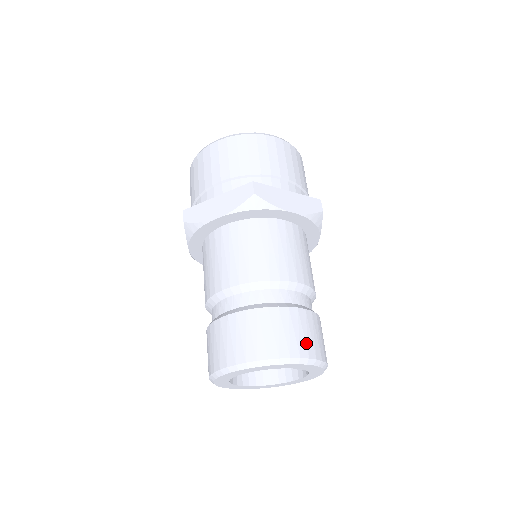
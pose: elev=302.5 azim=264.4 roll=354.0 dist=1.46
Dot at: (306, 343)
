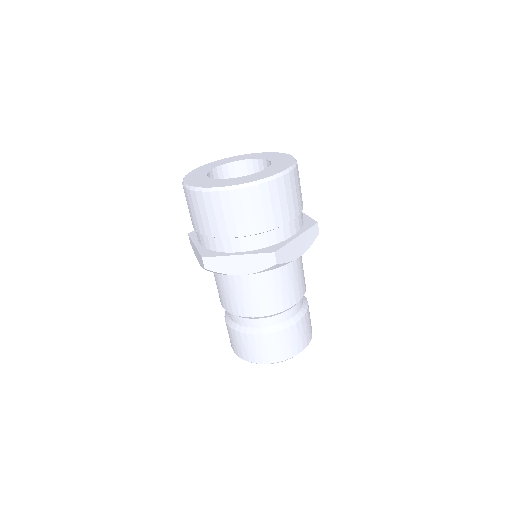
Dot at: (306, 338)
